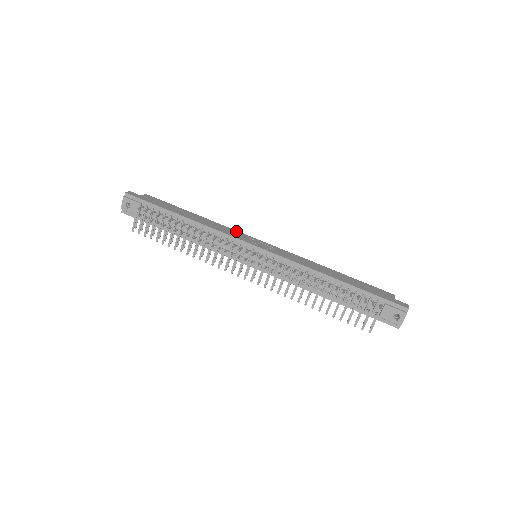
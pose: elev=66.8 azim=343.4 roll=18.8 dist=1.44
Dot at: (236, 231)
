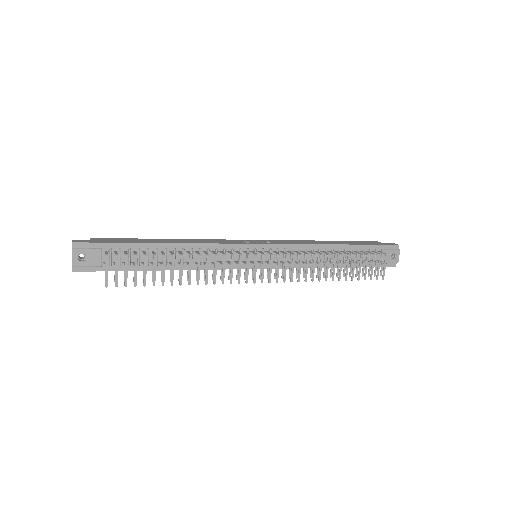
Dot at: (221, 240)
